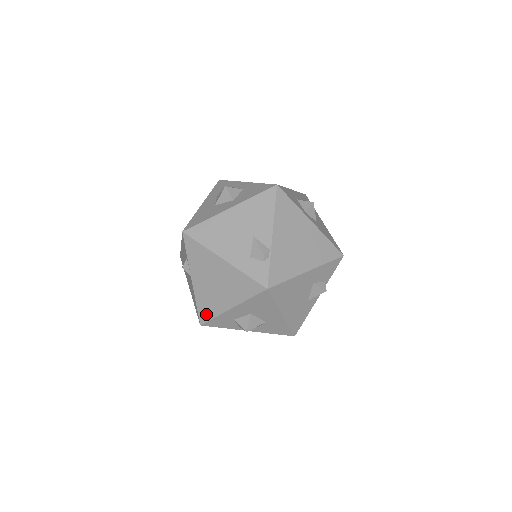
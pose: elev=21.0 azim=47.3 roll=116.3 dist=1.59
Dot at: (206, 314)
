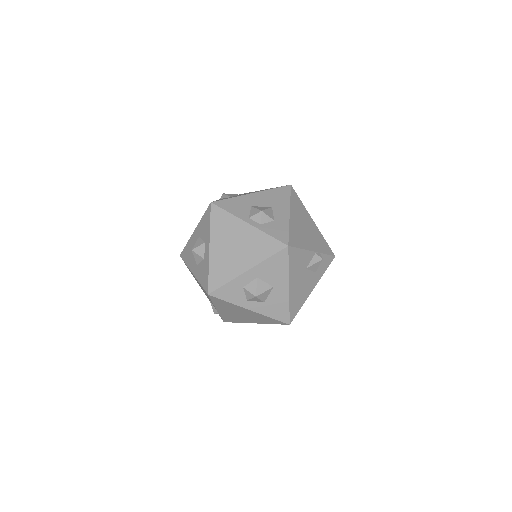
Dot at: occluded
